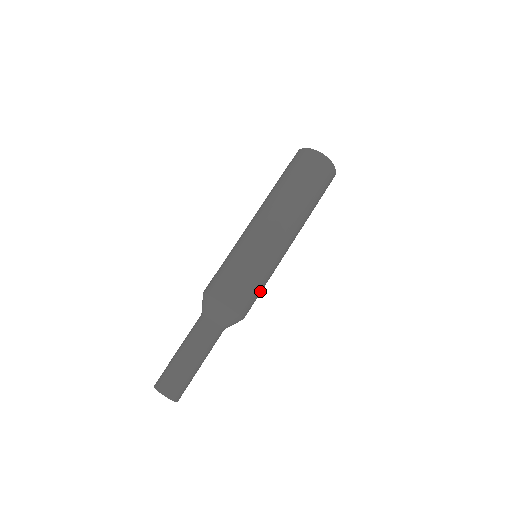
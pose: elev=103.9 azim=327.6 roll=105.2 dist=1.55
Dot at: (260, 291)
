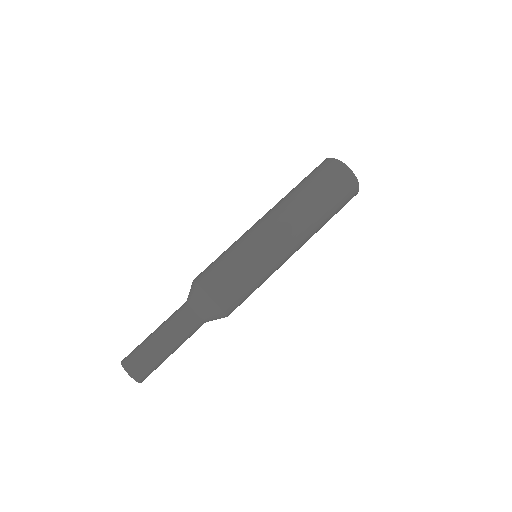
Dot at: occluded
